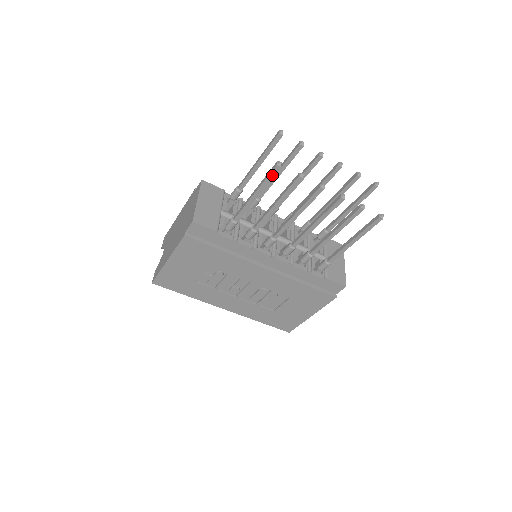
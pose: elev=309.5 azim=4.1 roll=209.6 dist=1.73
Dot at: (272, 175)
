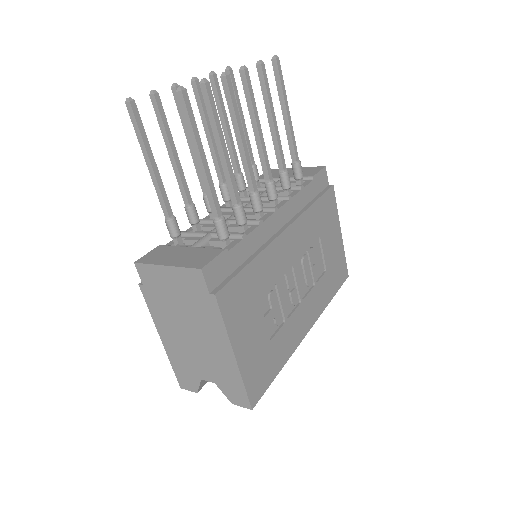
Dot at: (190, 111)
